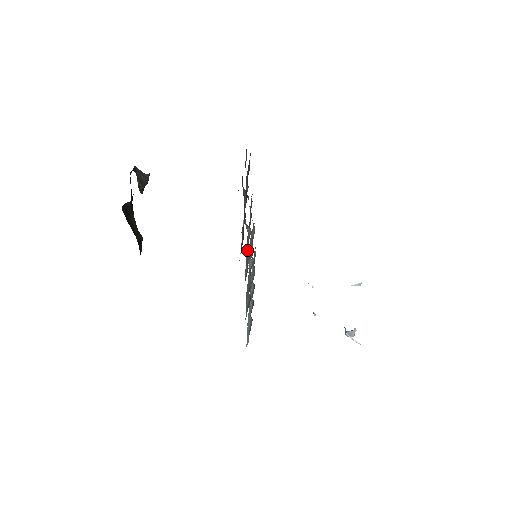
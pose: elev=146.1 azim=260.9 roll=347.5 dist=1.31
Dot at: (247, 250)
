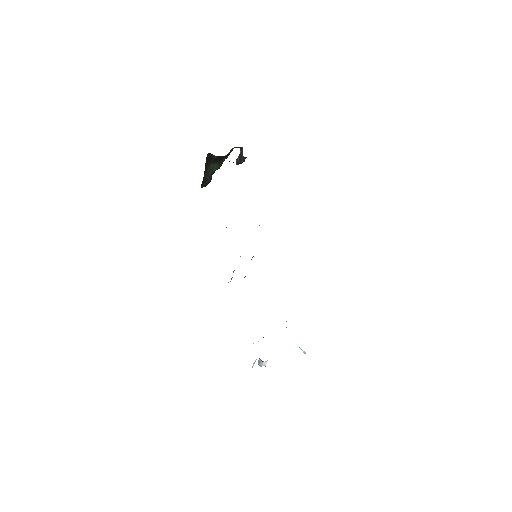
Dot at: occluded
